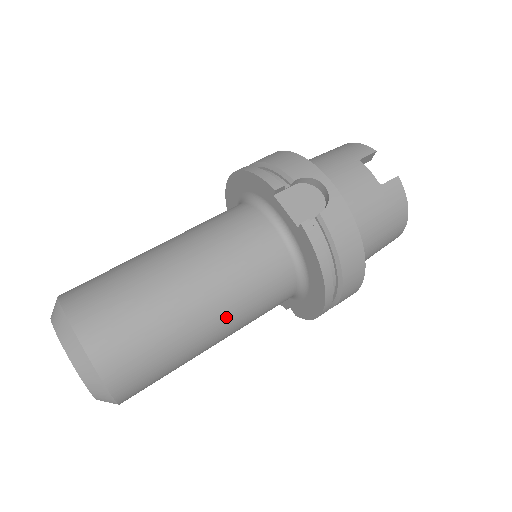
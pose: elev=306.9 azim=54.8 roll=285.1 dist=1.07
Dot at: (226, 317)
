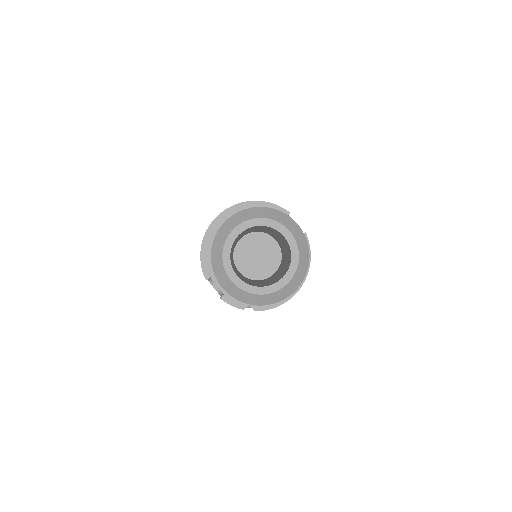
Dot at: occluded
